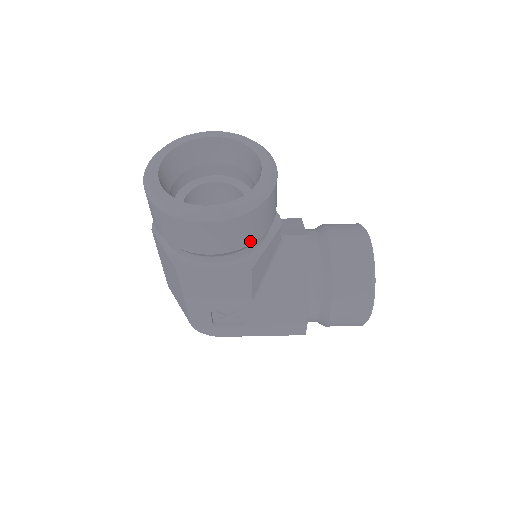
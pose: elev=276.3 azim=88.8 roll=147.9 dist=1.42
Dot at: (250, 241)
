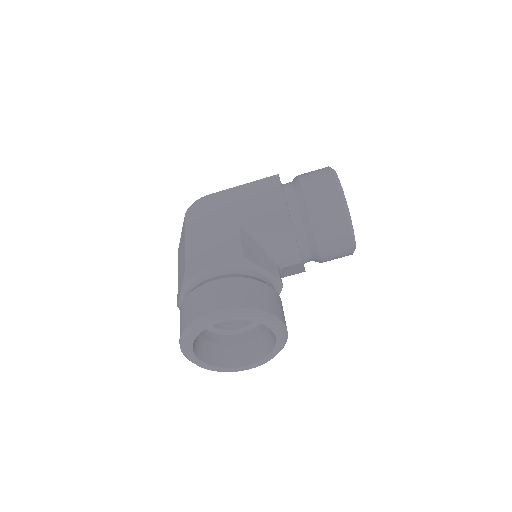
Dot at: occluded
